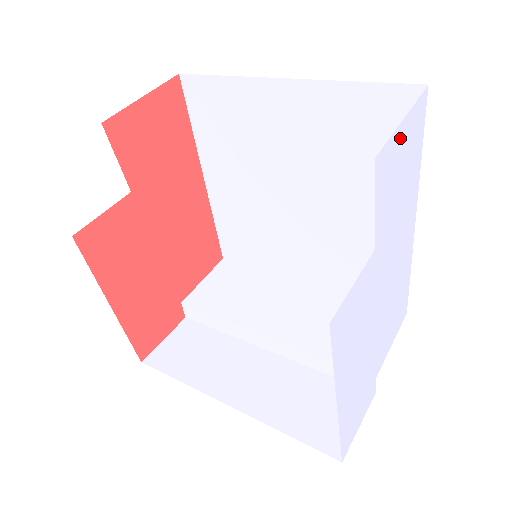
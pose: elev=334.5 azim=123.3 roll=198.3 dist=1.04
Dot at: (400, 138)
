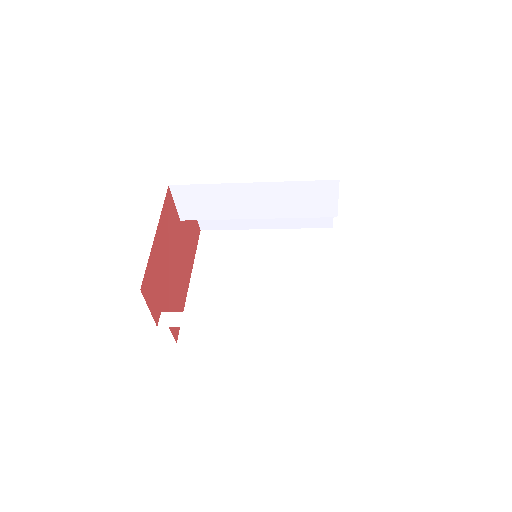
Dot at: occluded
